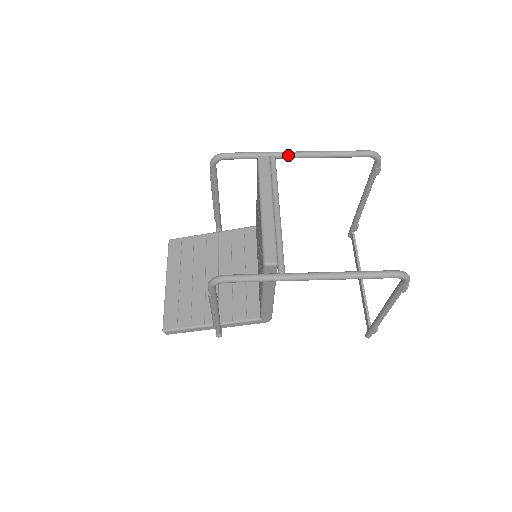
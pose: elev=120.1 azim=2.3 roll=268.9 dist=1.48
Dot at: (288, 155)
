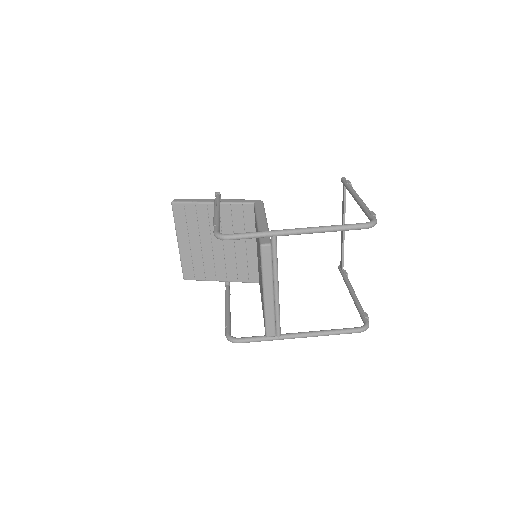
Dot at: (288, 235)
